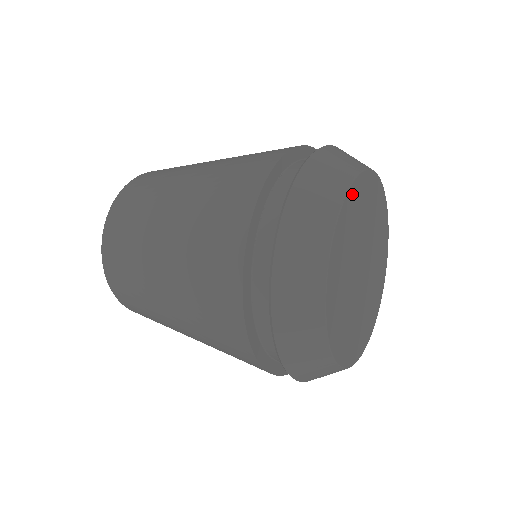
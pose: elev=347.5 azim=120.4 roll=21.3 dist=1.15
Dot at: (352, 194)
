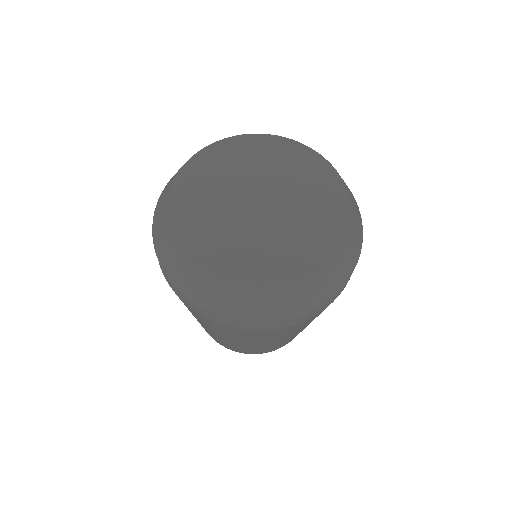
Dot at: (203, 157)
